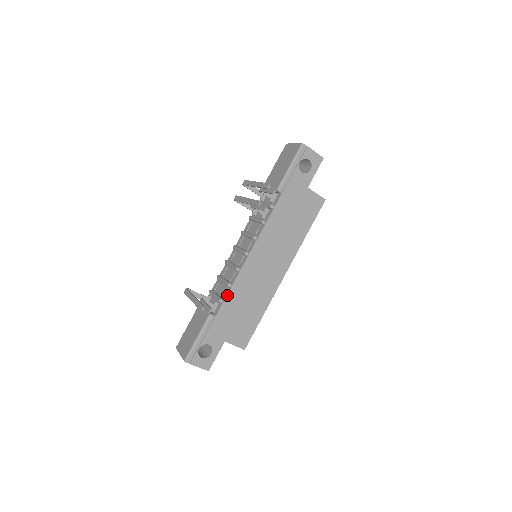
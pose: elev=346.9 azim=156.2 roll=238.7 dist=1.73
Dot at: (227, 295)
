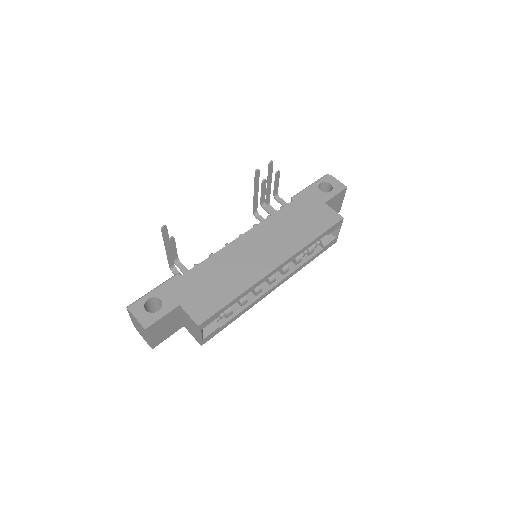
Dot at: (204, 261)
